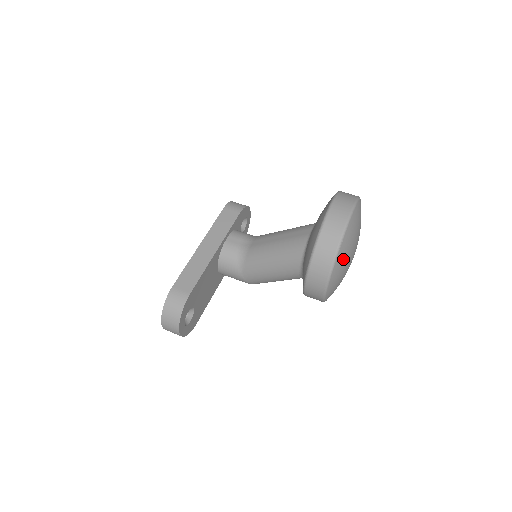
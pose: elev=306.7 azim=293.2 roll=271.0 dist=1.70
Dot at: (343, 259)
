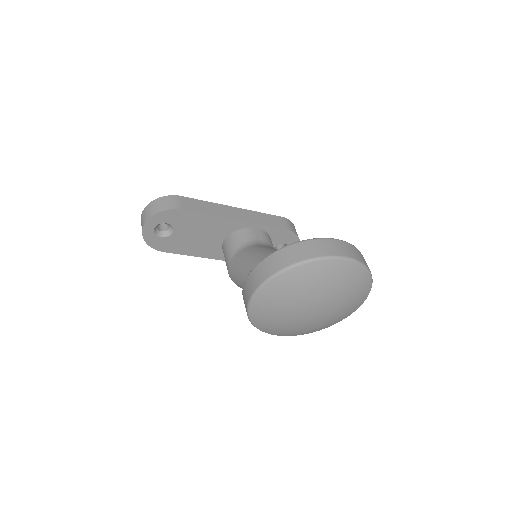
Dot at: (297, 283)
